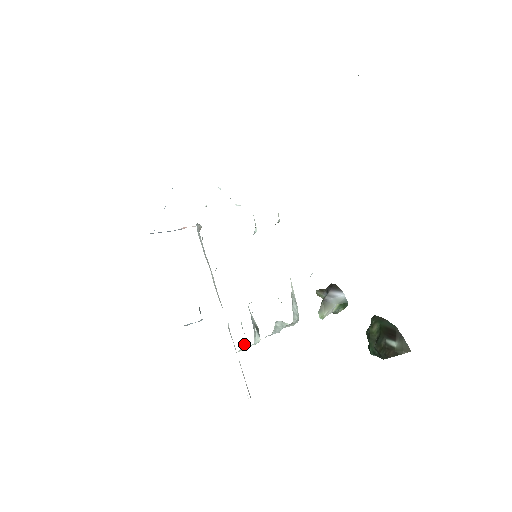
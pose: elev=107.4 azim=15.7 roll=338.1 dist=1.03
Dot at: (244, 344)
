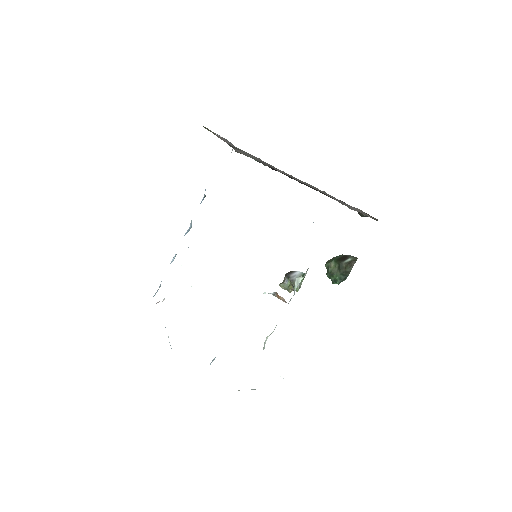
Dot at: (266, 338)
